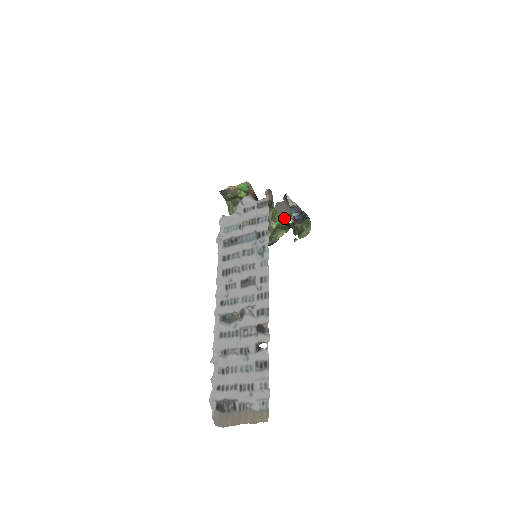
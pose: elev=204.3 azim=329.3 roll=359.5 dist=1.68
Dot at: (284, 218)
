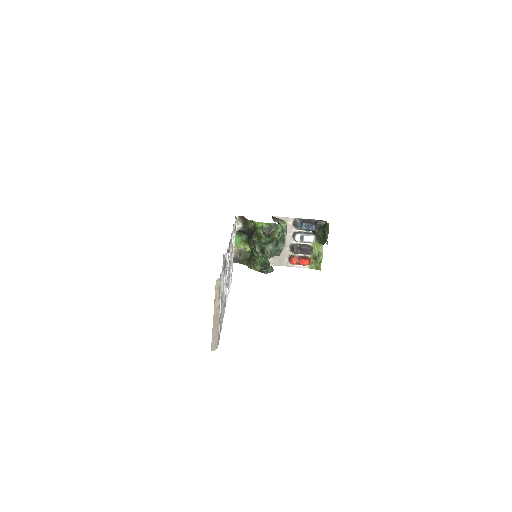
Dot at: occluded
